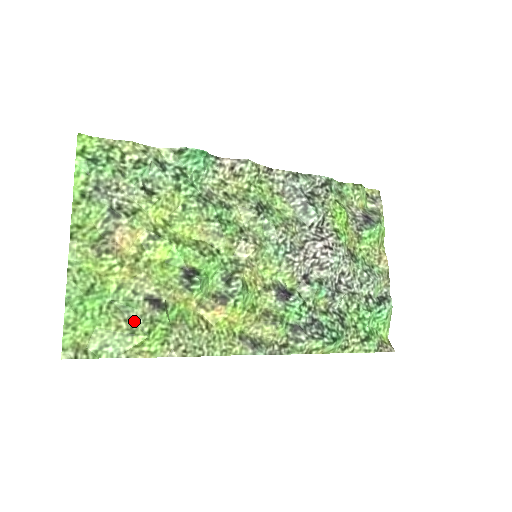
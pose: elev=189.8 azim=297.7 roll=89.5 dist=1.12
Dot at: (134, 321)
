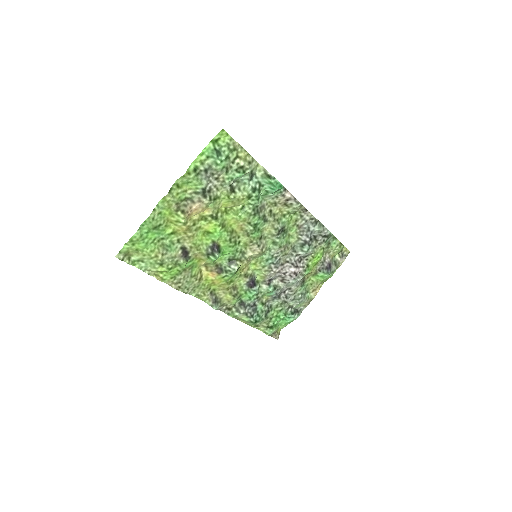
Dot at: (167, 258)
